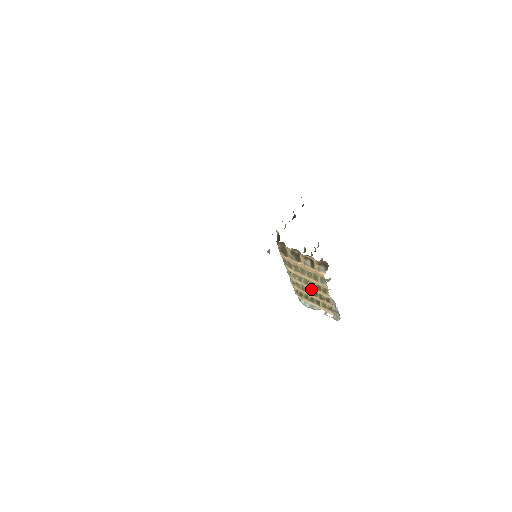
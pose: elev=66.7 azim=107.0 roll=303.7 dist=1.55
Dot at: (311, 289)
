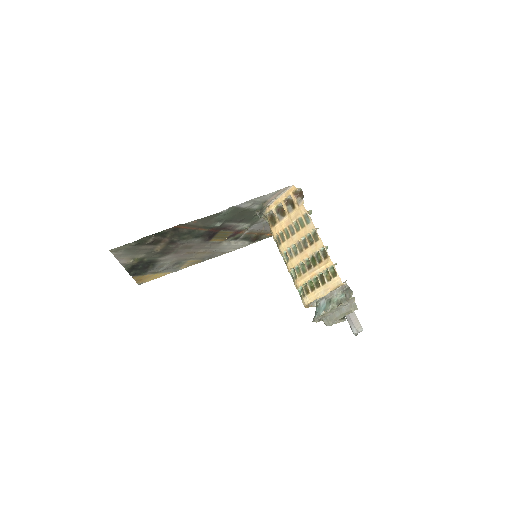
Dot at: (307, 255)
